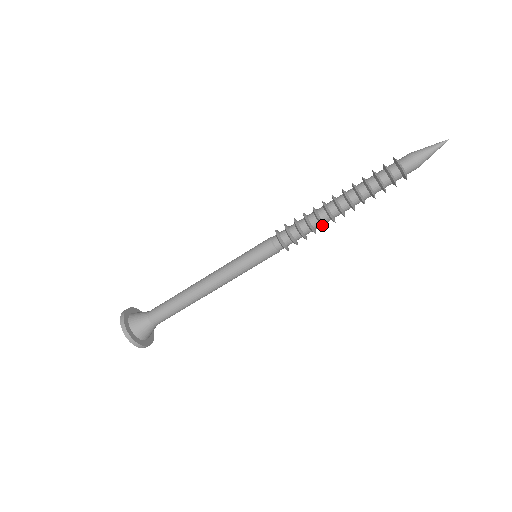
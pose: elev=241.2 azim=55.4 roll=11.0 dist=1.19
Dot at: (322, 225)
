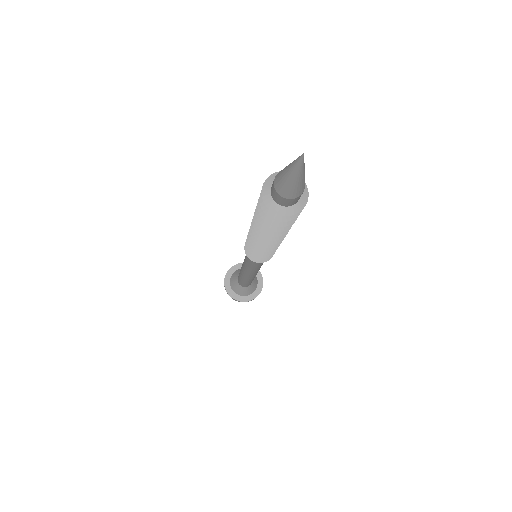
Dot at: (267, 250)
